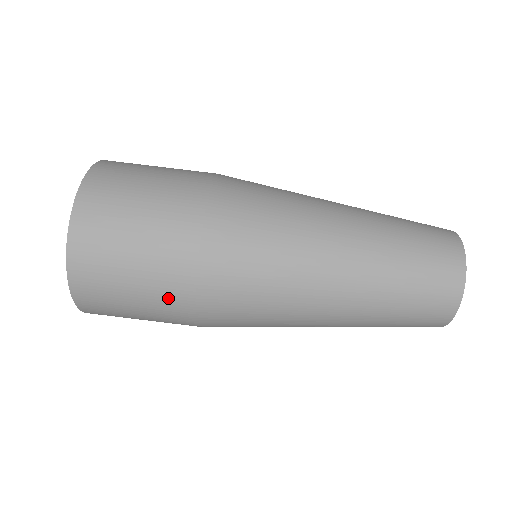
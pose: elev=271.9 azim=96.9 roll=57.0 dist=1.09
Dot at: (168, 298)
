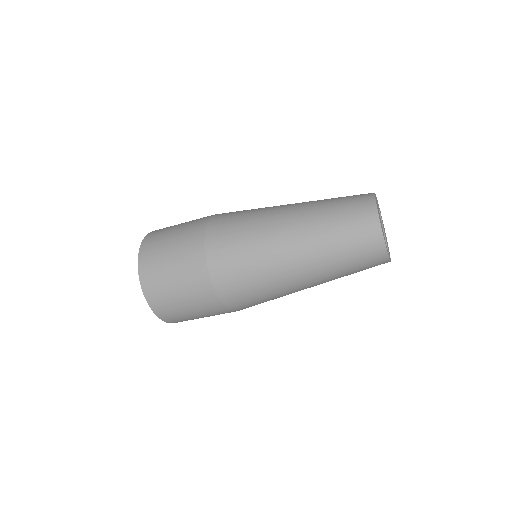
Dot at: occluded
